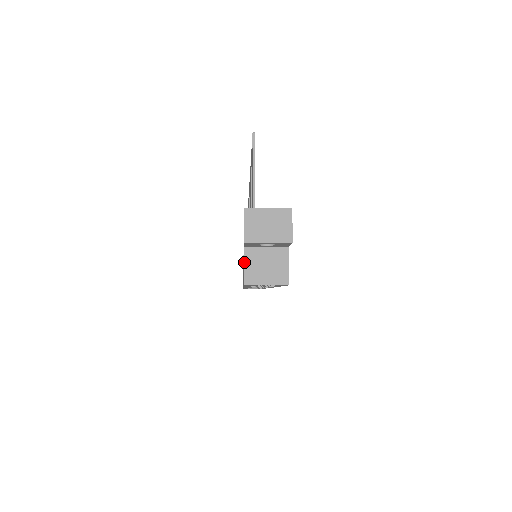
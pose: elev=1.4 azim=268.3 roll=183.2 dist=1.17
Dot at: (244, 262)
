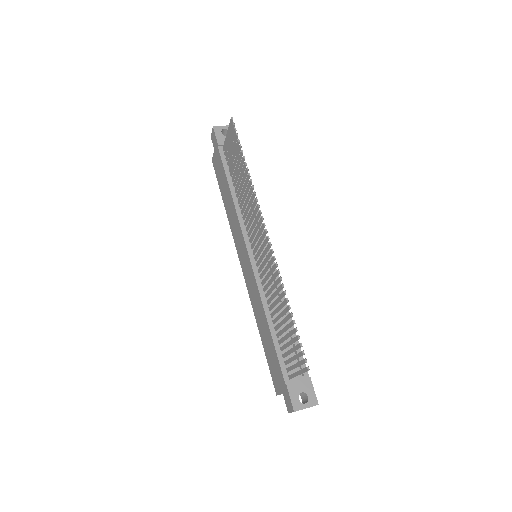
Dot at: occluded
